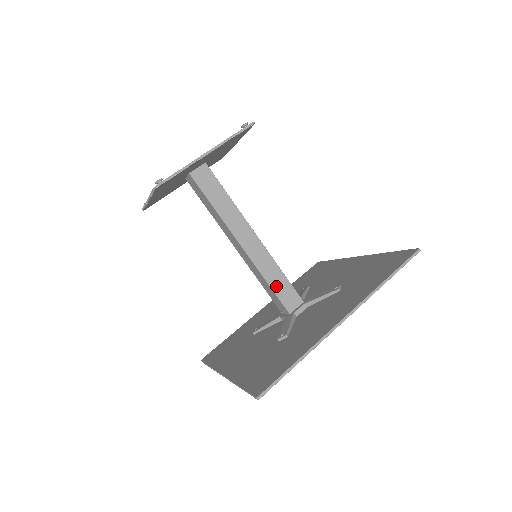
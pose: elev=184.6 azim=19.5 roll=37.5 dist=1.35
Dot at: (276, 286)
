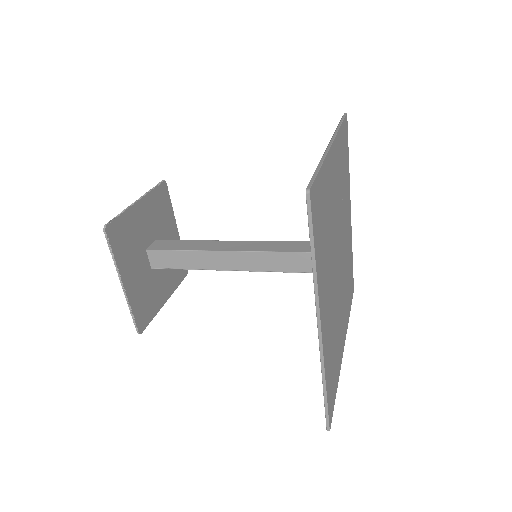
Dot at: (292, 249)
